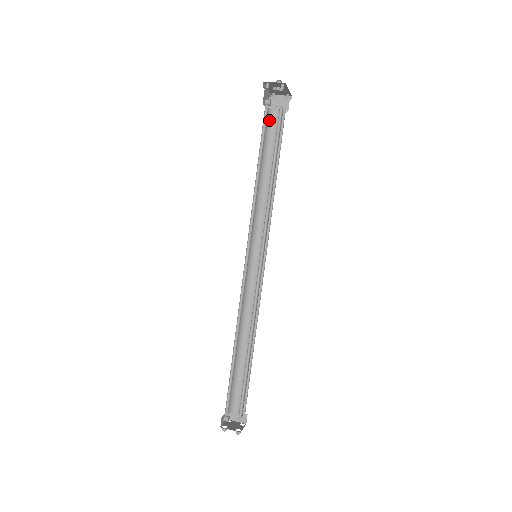
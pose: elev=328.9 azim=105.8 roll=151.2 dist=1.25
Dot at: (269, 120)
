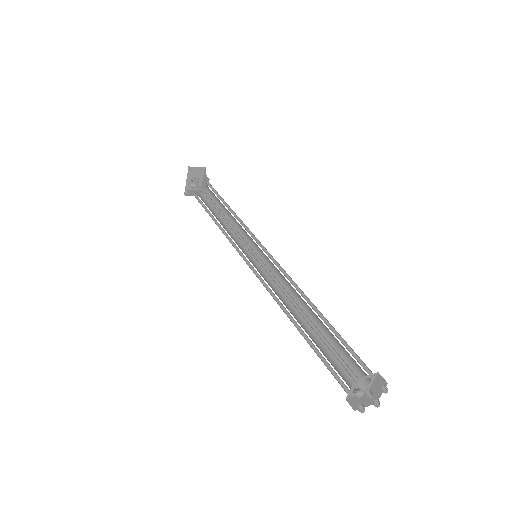
Dot at: (198, 195)
